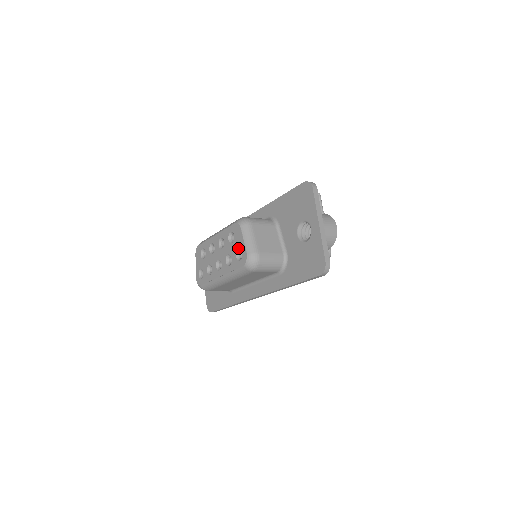
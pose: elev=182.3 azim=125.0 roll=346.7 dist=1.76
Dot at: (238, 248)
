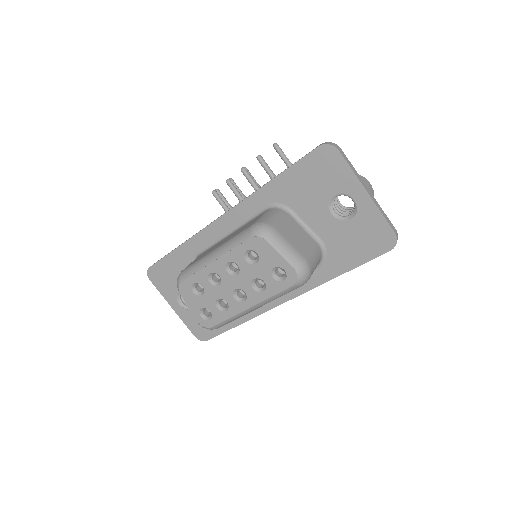
Dot at: (273, 267)
